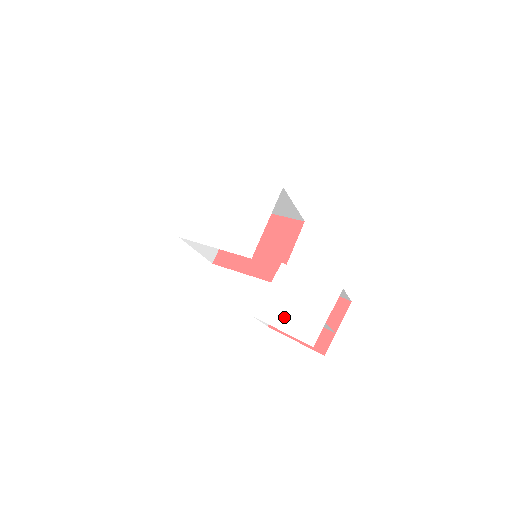
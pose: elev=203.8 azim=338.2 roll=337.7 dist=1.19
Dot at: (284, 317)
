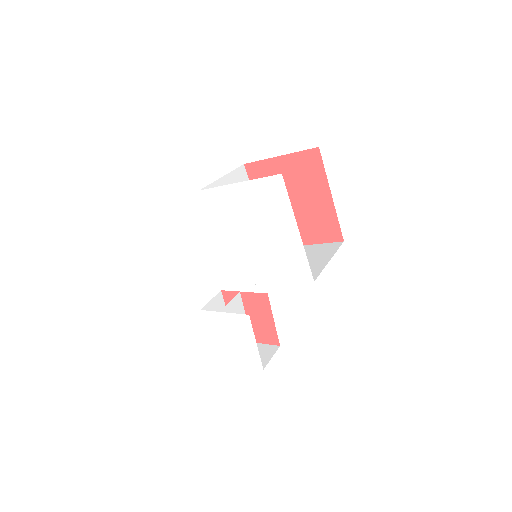
Dot at: (217, 335)
